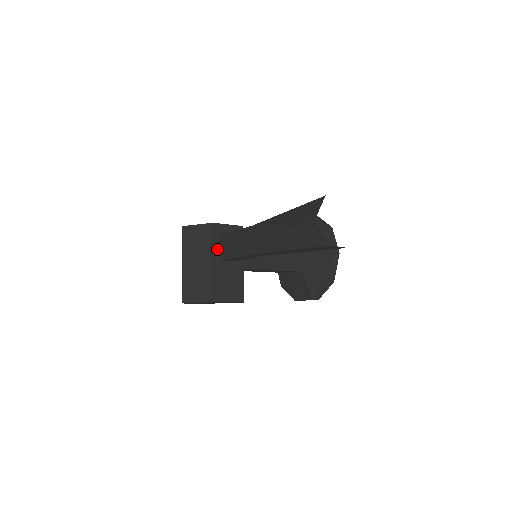
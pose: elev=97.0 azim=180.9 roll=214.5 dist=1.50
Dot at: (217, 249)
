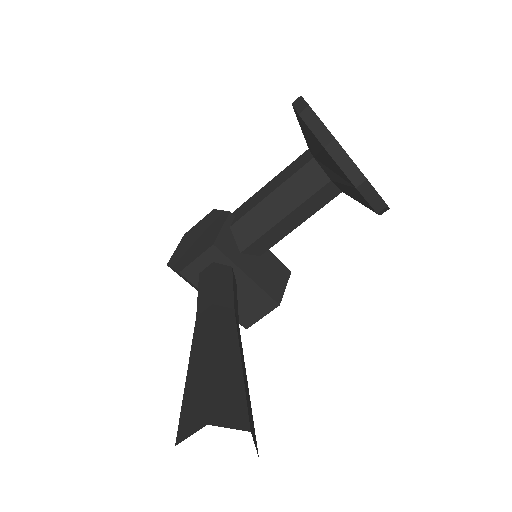
Dot at: occluded
